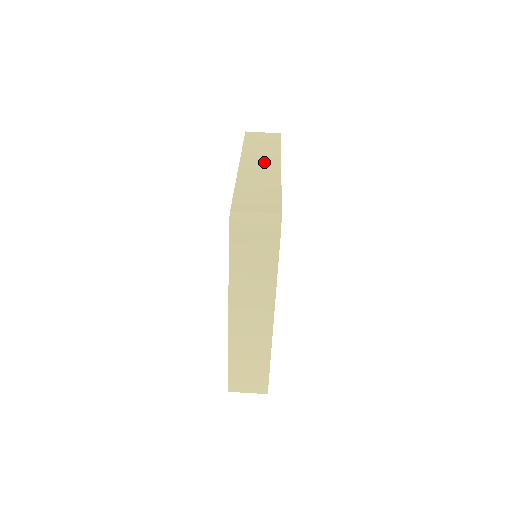
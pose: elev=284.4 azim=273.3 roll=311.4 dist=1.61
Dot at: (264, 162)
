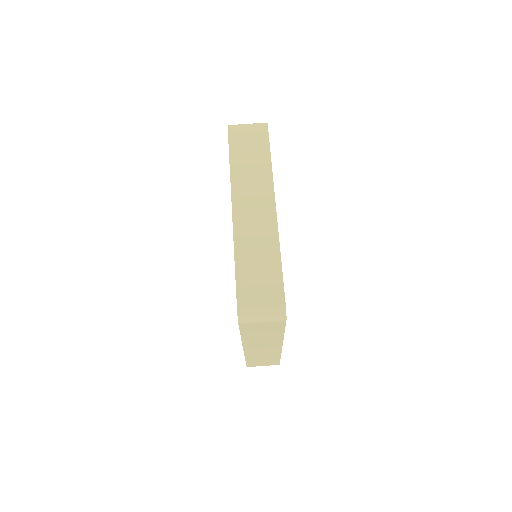
Dot at: (257, 200)
